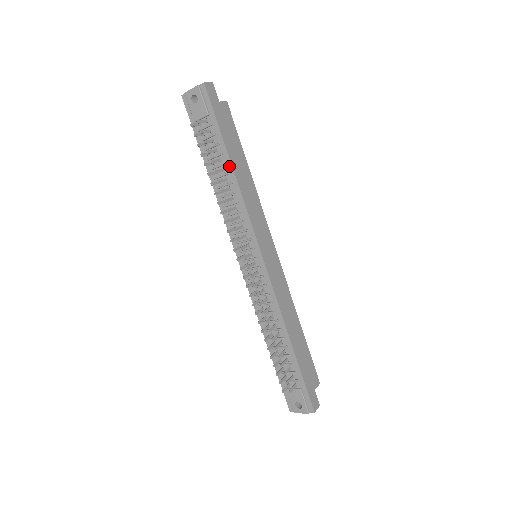
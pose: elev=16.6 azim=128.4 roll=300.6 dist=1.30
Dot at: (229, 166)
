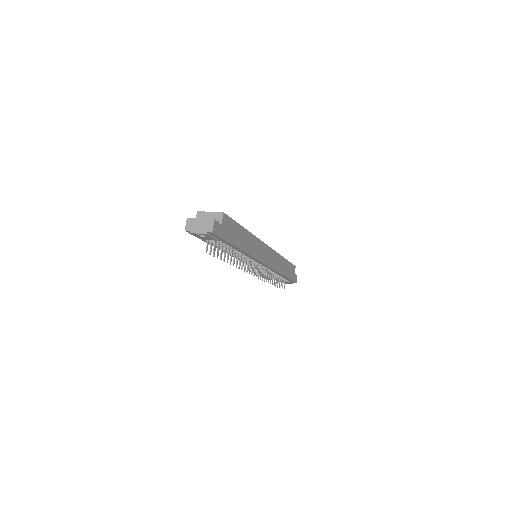
Dot at: (238, 250)
